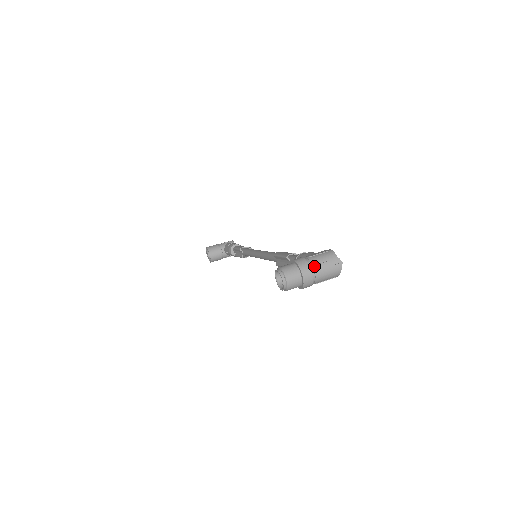
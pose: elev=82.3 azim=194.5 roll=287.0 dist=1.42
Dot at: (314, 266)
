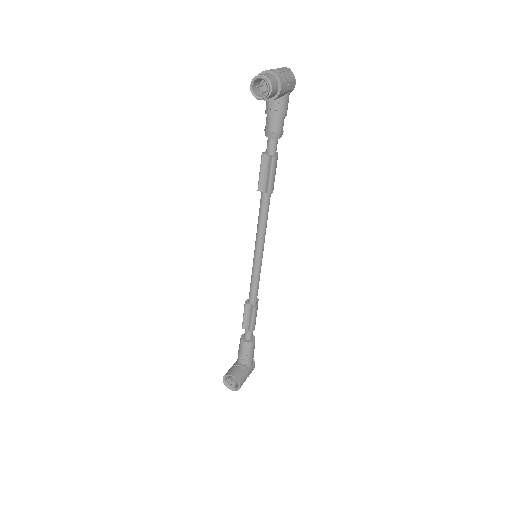
Dot at: occluded
